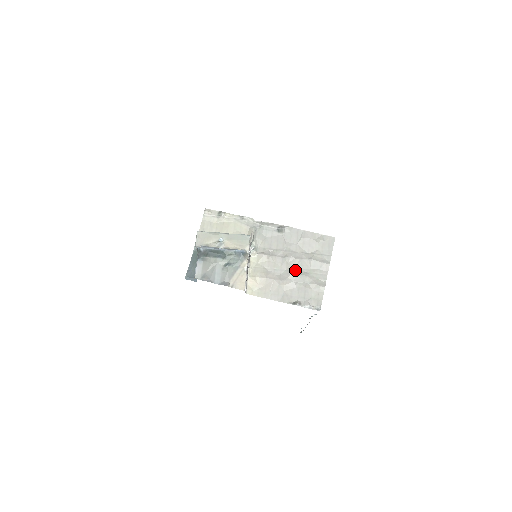
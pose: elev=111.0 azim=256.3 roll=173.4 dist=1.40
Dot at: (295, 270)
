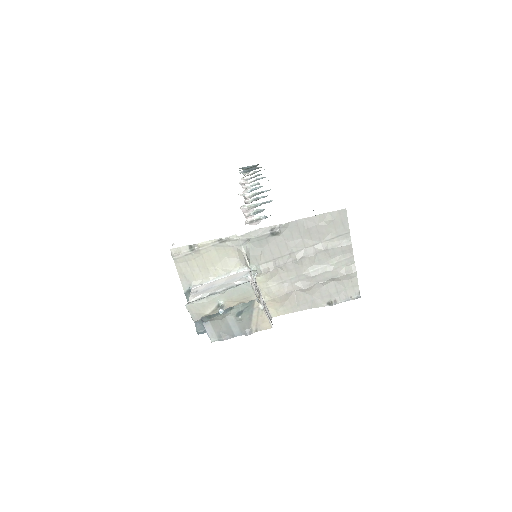
Dot at: (314, 270)
